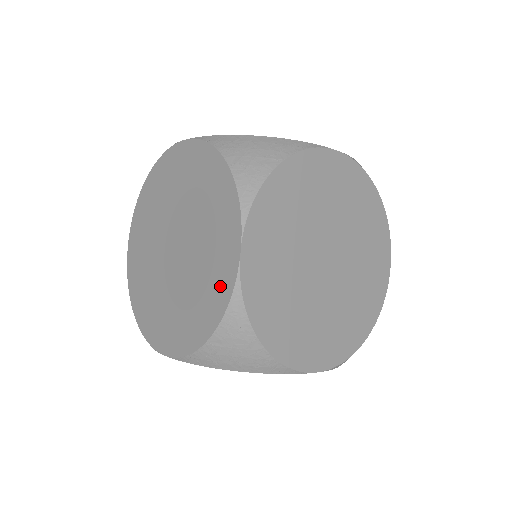
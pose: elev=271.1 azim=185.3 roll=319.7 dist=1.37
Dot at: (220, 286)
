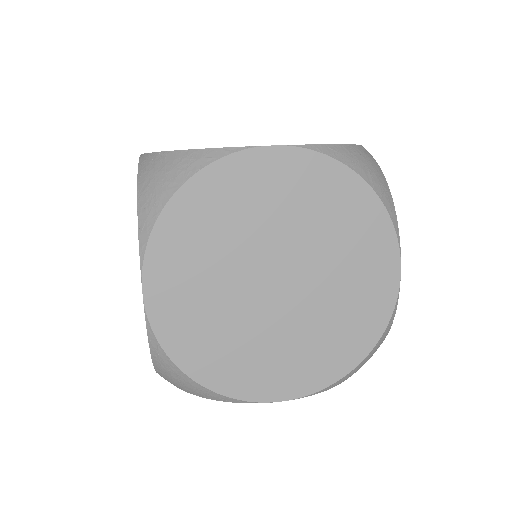
Dot at: (375, 308)
